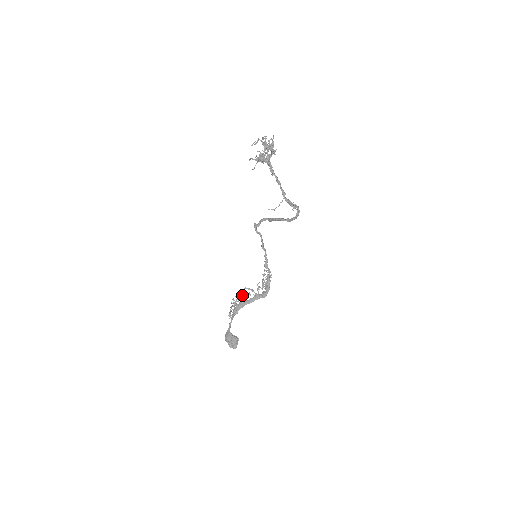
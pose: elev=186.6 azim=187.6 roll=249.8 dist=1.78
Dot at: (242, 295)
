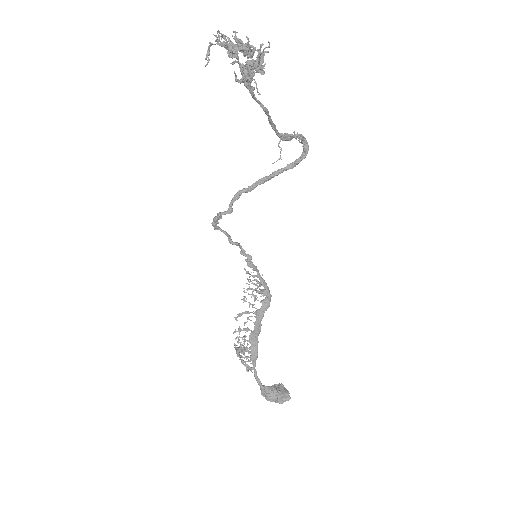
Dot at: occluded
